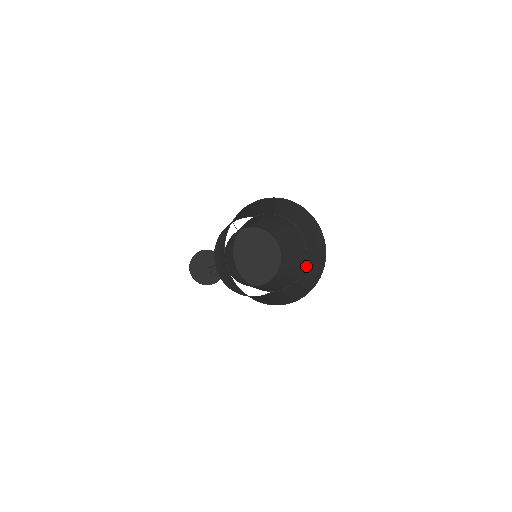
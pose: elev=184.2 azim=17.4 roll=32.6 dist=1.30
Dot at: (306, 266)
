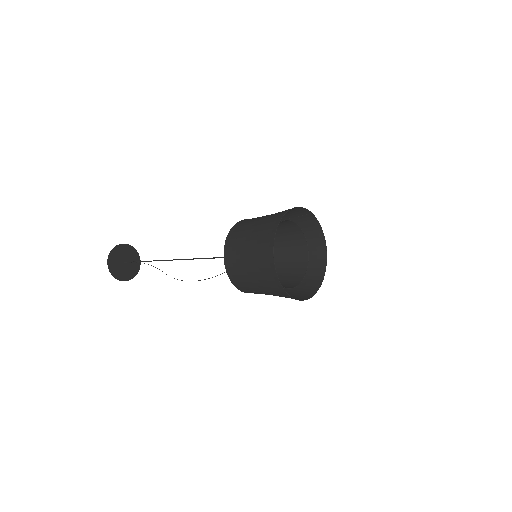
Dot at: occluded
